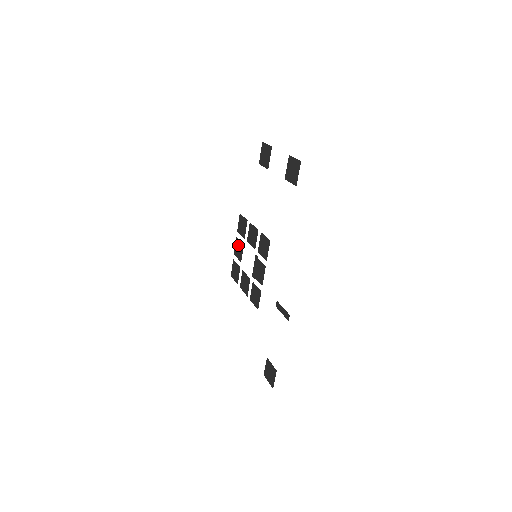
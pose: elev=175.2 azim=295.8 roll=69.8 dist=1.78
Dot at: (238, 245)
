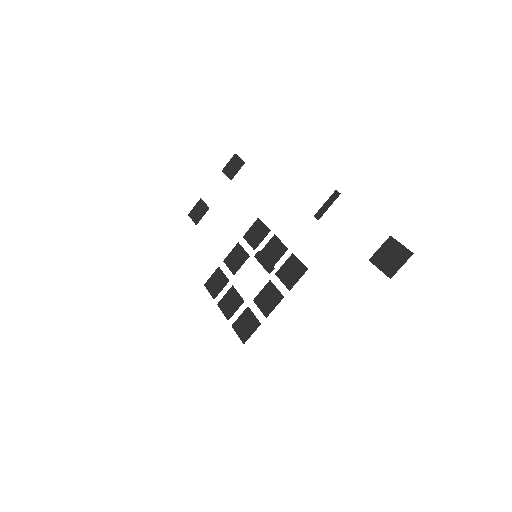
Dot at: (226, 302)
